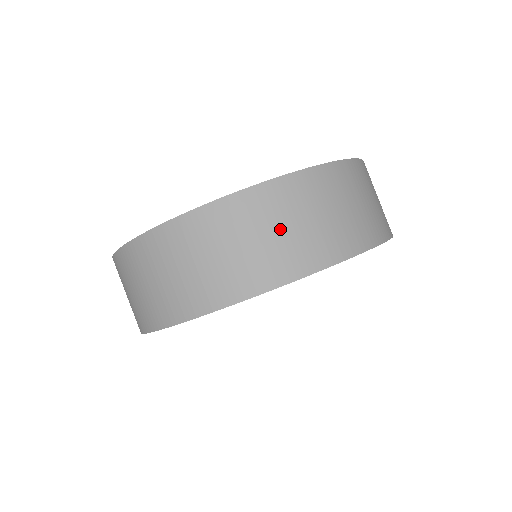
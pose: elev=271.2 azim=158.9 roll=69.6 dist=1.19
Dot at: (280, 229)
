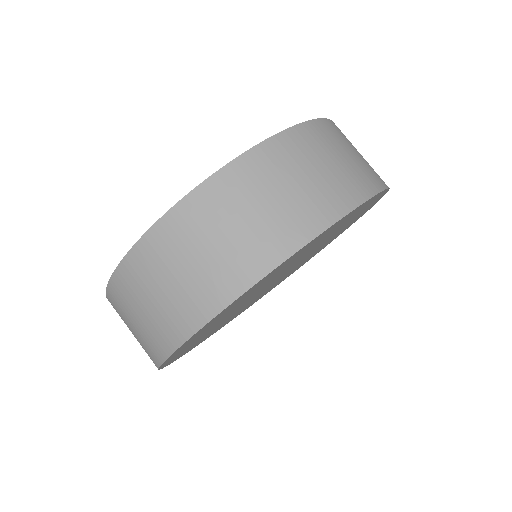
Dot at: (358, 152)
